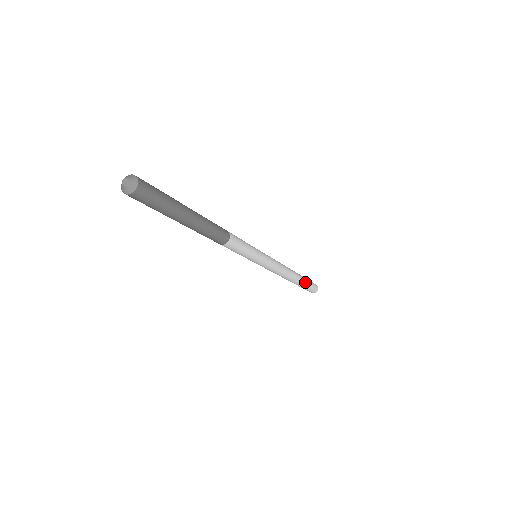
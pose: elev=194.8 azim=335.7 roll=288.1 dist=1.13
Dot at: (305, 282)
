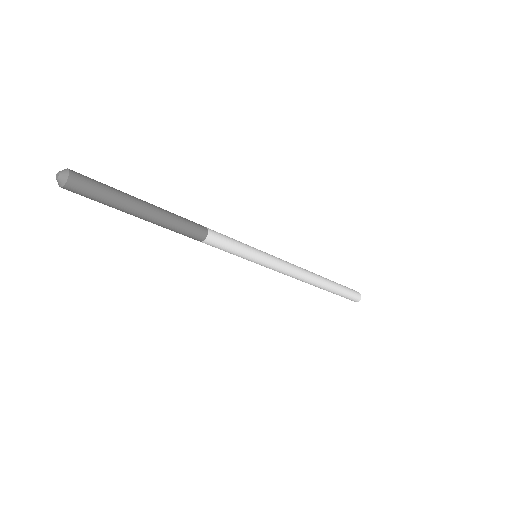
Dot at: (337, 288)
